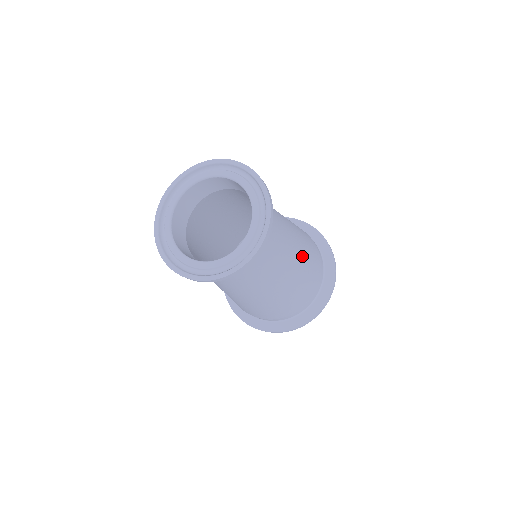
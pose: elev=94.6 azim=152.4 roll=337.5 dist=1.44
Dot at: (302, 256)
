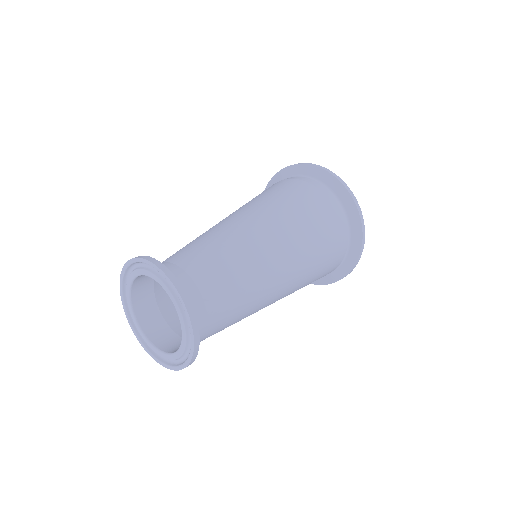
Dot at: (291, 255)
